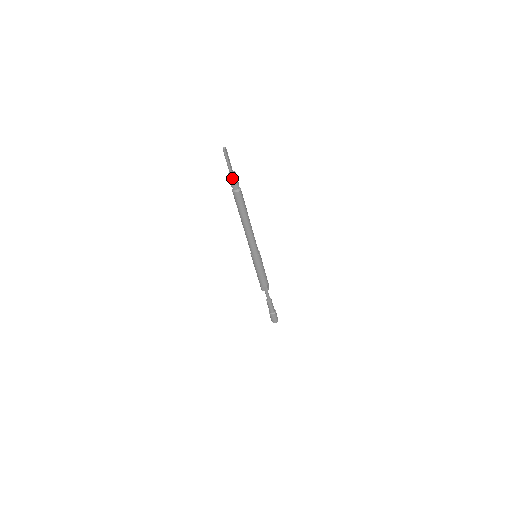
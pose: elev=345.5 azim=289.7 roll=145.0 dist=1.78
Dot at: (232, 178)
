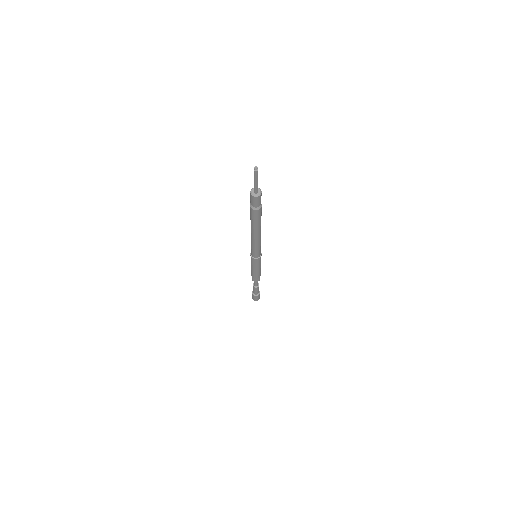
Dot at: (257, 198)
